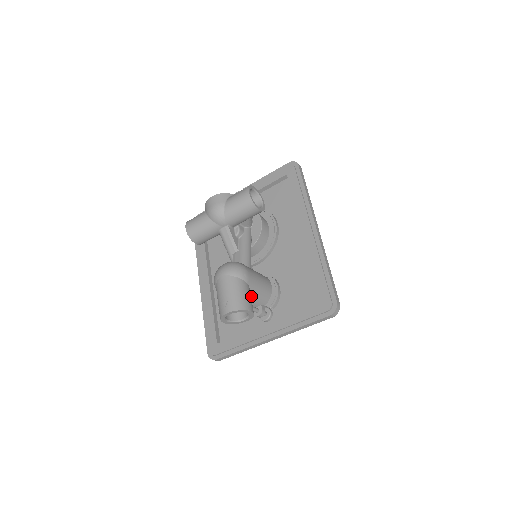
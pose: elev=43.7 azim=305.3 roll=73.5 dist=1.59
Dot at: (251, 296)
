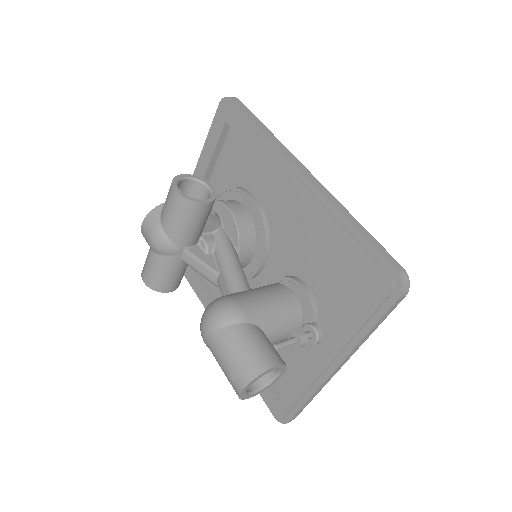
Dot at: (269, 333)
